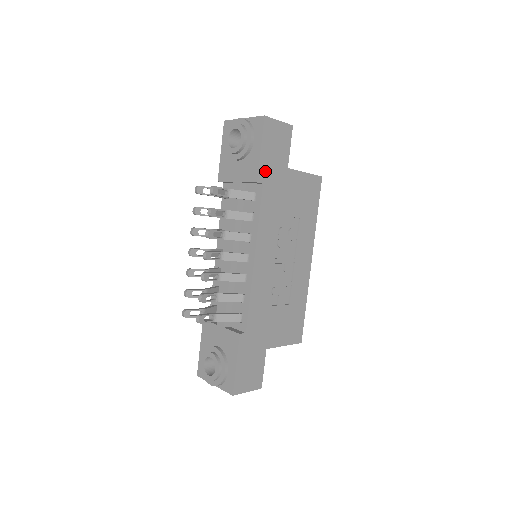
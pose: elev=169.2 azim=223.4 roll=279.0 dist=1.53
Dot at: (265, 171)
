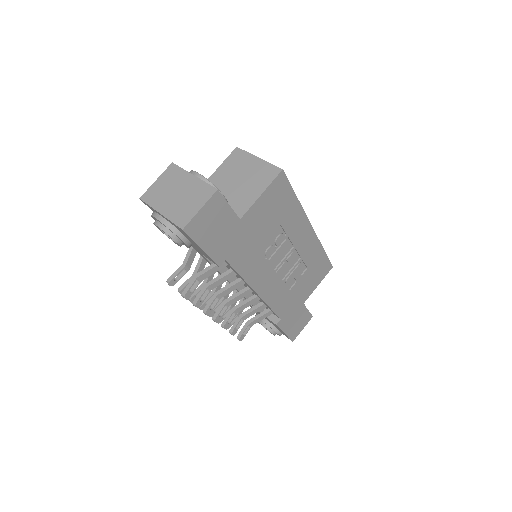
Dot at: (220, 252)
